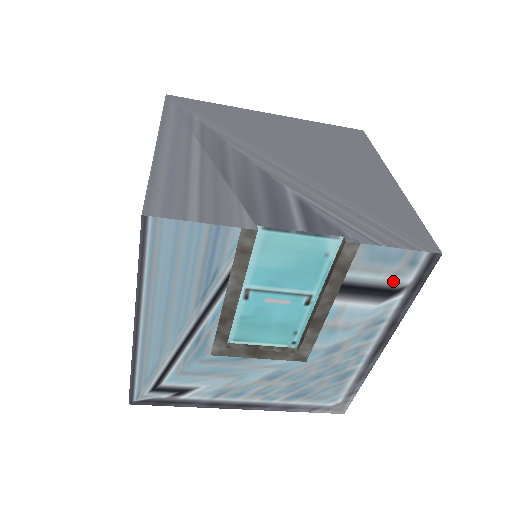
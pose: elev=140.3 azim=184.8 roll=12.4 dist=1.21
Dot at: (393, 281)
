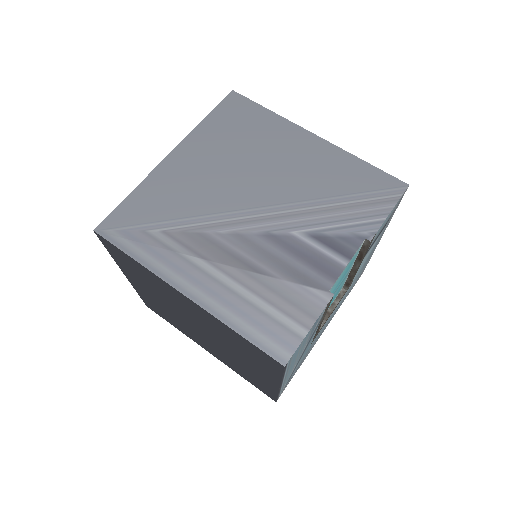
Dot at: occluded
